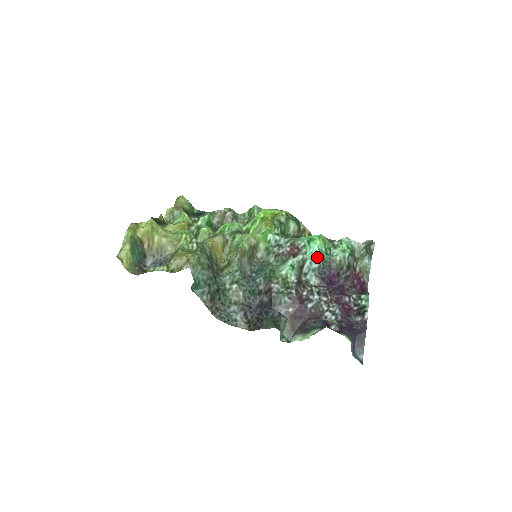
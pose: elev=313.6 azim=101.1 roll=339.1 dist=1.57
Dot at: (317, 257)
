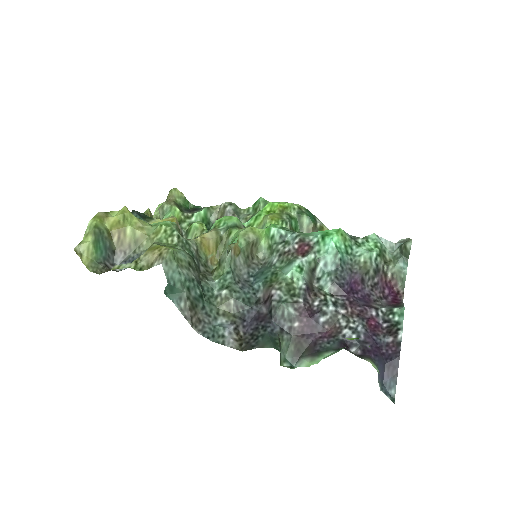
Dot at: (334, 257)
